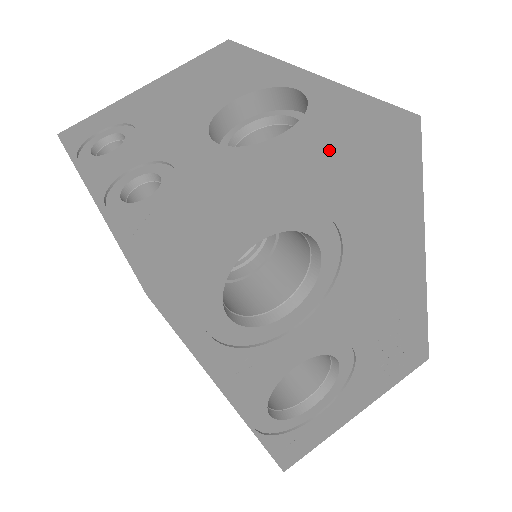
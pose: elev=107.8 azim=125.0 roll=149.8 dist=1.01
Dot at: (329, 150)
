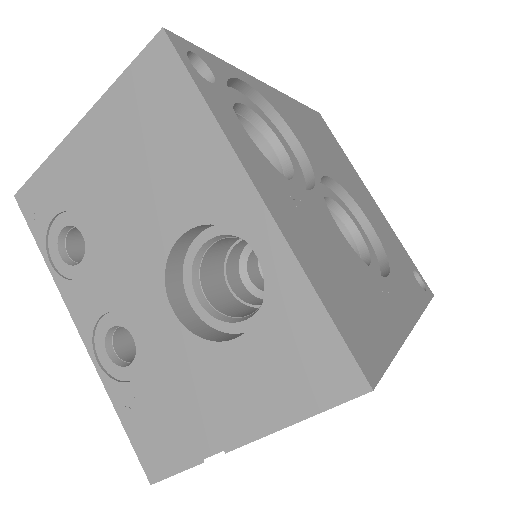
Dot at: (279, 395)
